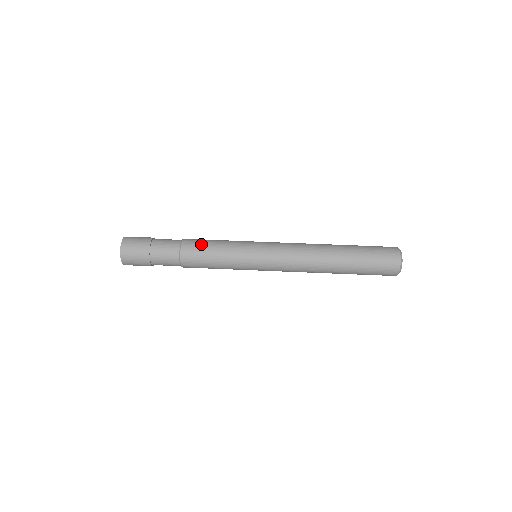
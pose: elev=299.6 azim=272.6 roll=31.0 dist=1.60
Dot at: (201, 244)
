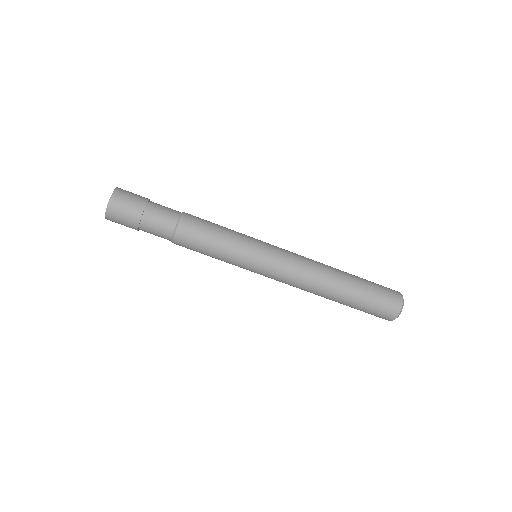
Dot at: (199, 235)
